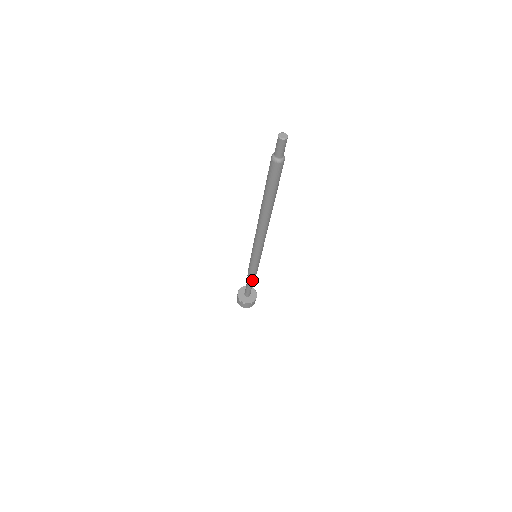
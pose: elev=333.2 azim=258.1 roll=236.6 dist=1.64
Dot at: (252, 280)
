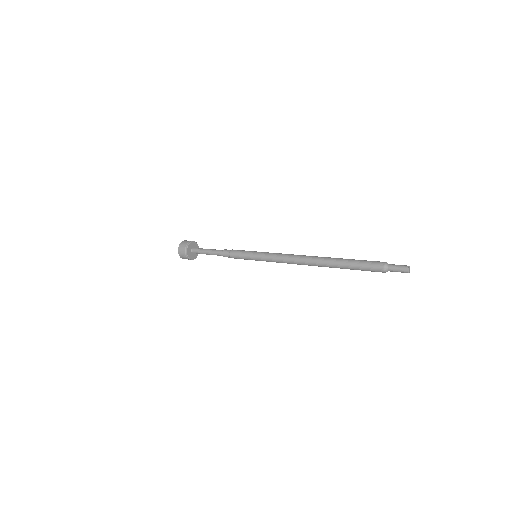
Dot at: (222, 255)
